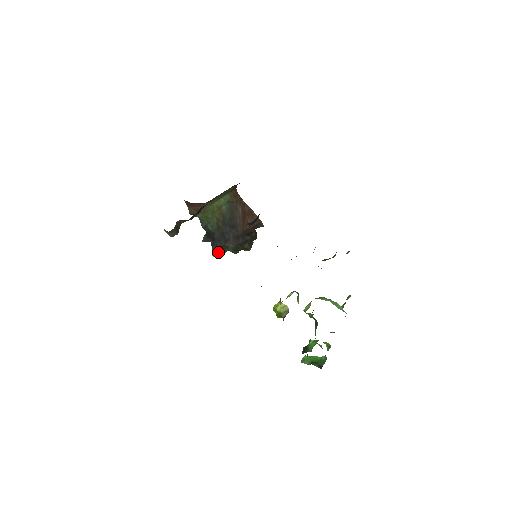
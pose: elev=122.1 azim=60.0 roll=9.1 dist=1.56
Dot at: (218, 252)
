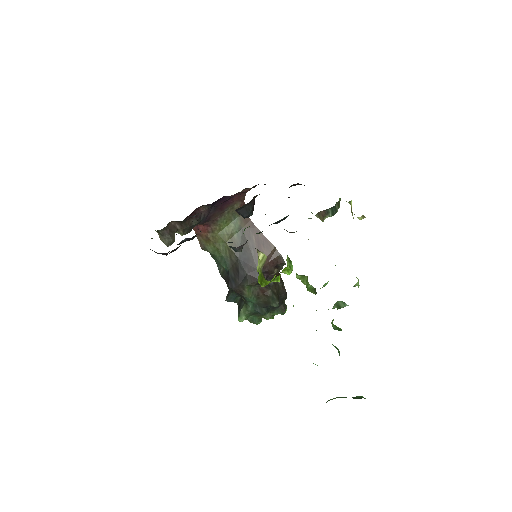
Dot at: (244, 315)
